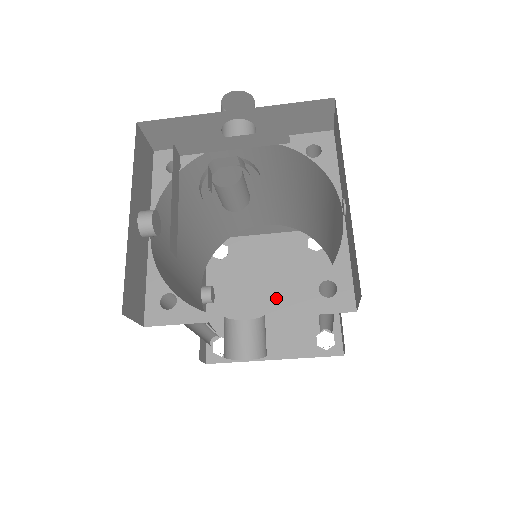
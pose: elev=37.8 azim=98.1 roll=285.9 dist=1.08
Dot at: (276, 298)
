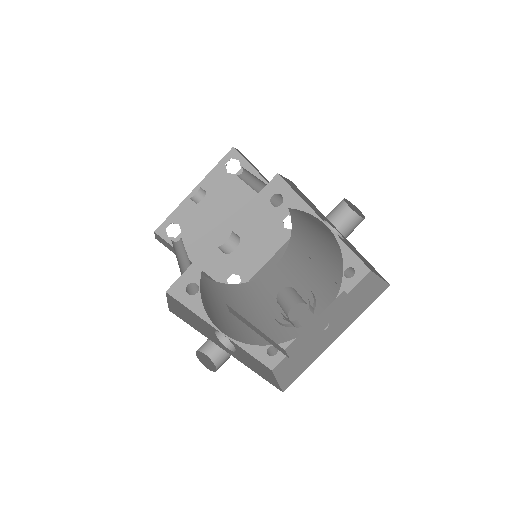
Dot at: (234, 232)
